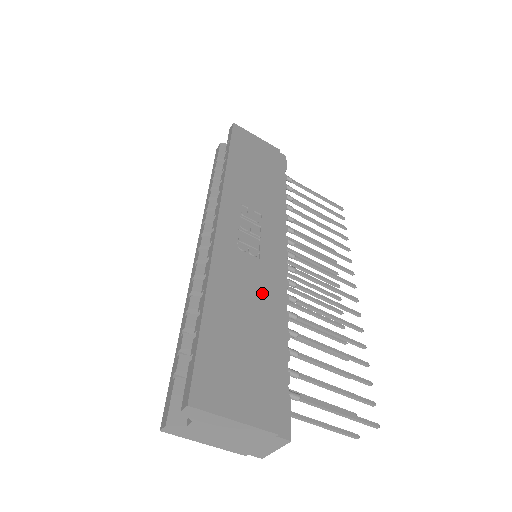
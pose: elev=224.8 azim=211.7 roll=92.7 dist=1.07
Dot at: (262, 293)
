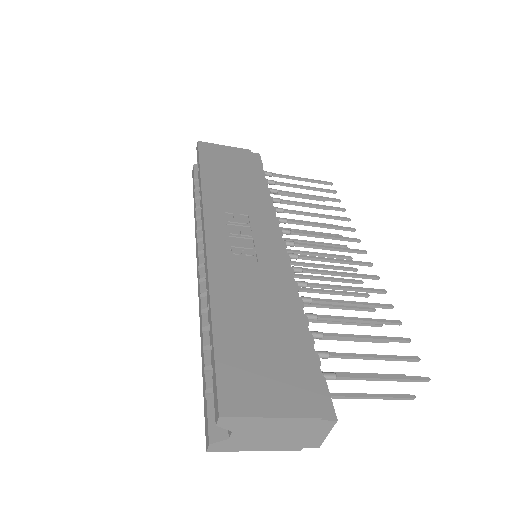
Dot at: (268, 288)
